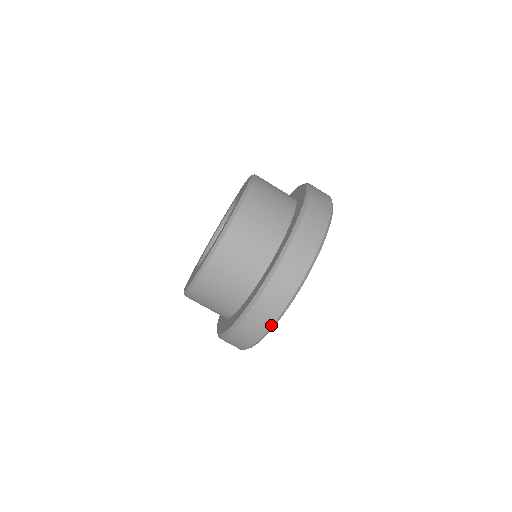
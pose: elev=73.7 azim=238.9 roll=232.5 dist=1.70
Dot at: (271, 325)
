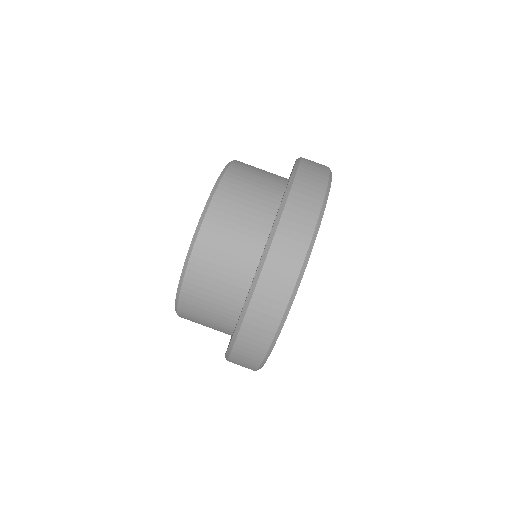
Dot at: (296, 279)
